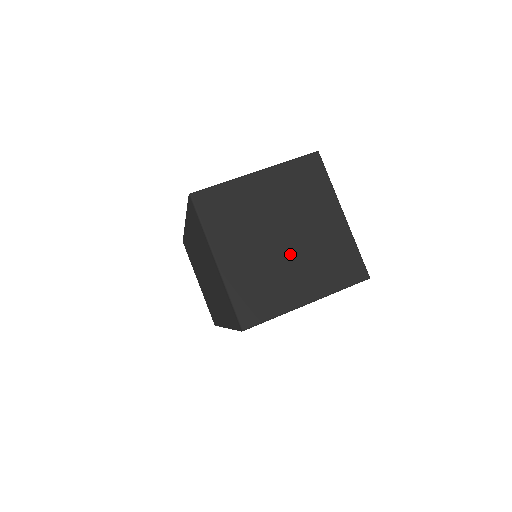
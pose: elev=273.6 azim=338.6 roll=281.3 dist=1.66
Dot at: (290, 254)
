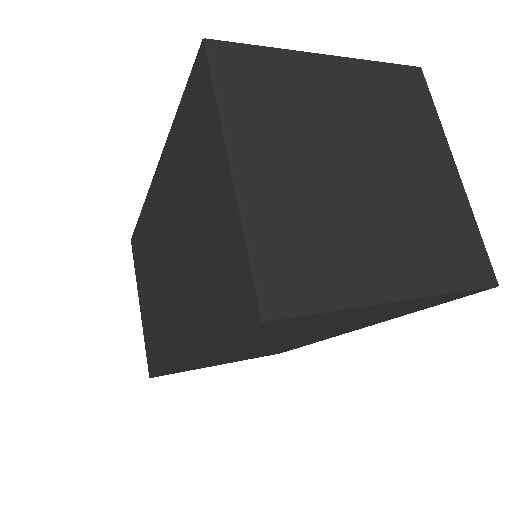
Dot at: (370, 200)
